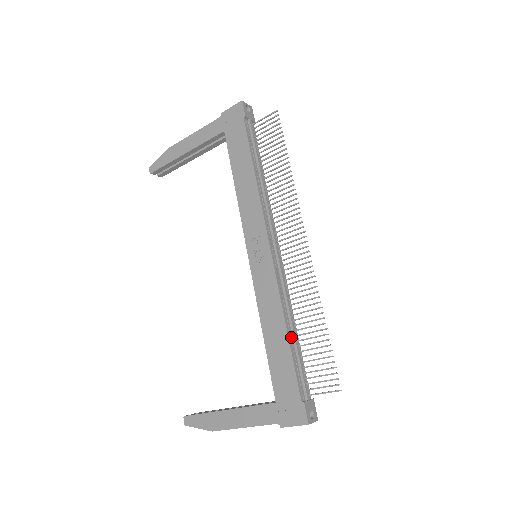
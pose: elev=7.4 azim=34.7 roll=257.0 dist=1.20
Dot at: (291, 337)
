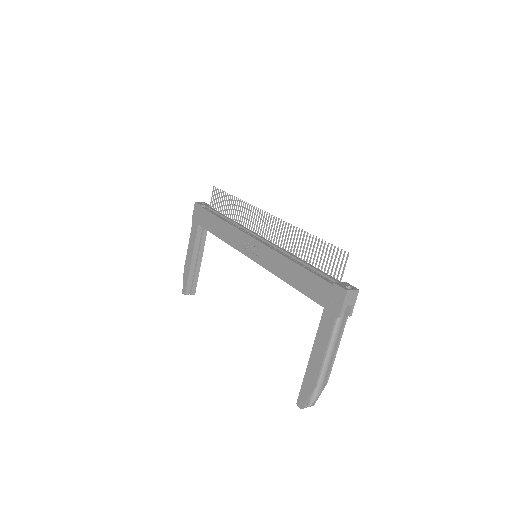
Dot at: (301, 264)
